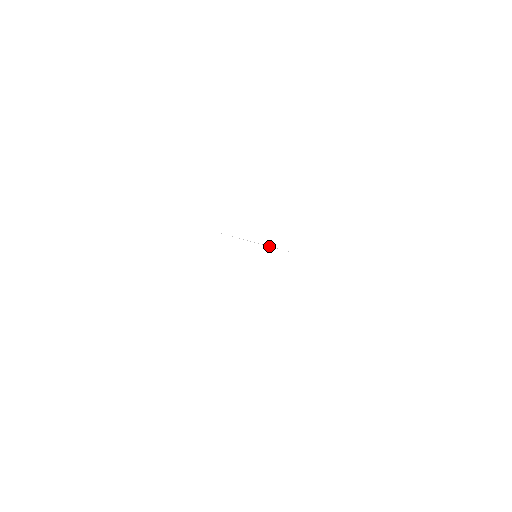
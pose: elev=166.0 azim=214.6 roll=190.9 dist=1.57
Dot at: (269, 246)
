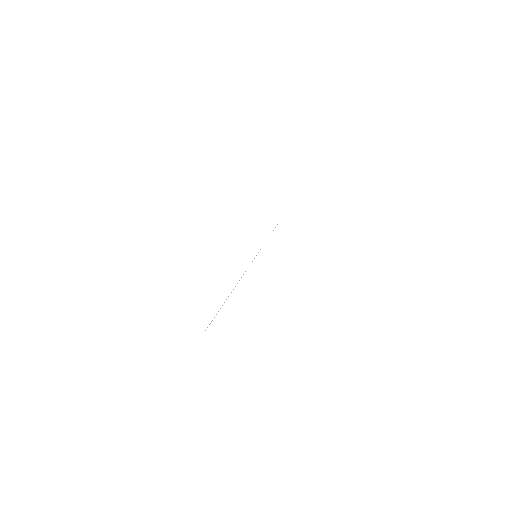
Dot at: occluded
